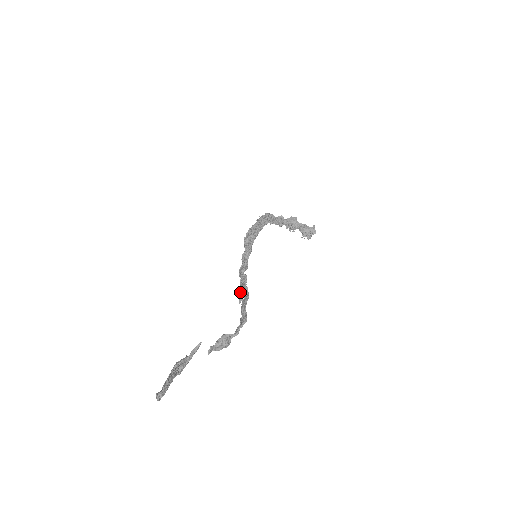
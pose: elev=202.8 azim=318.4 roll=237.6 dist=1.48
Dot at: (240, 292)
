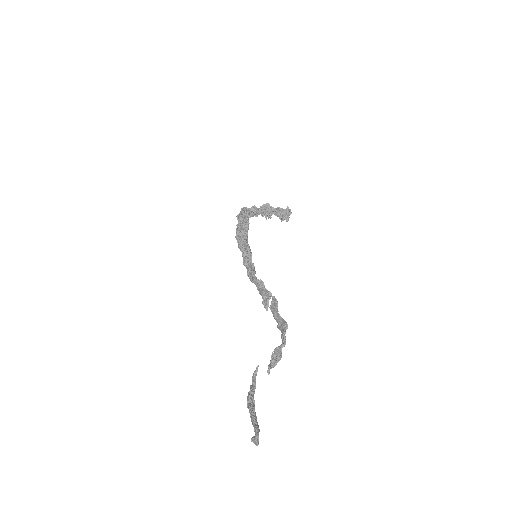
Dot at: occluded
